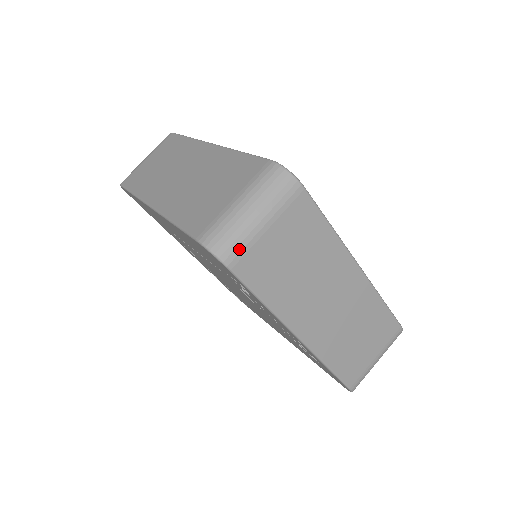
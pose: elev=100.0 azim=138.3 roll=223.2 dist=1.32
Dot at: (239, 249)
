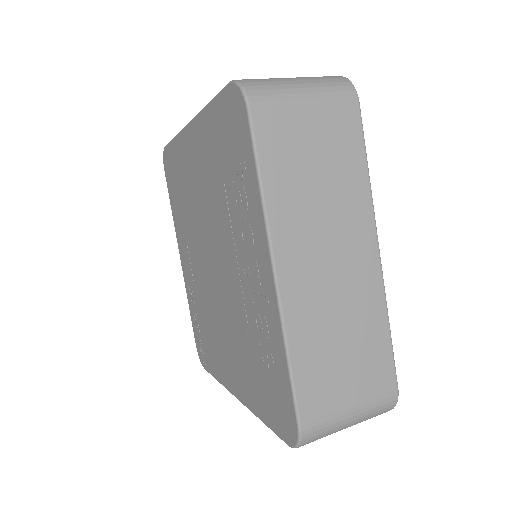
Dot at: (269, 98)
